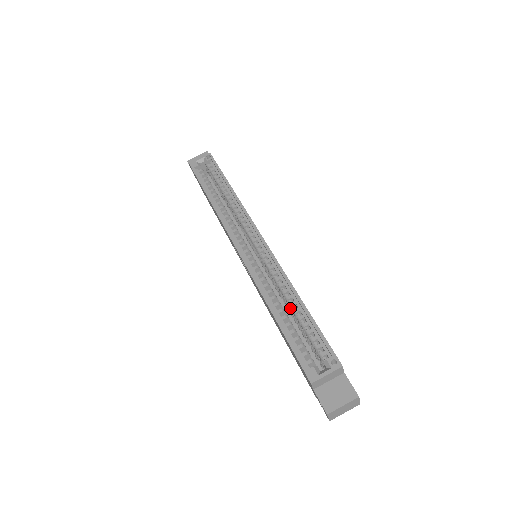
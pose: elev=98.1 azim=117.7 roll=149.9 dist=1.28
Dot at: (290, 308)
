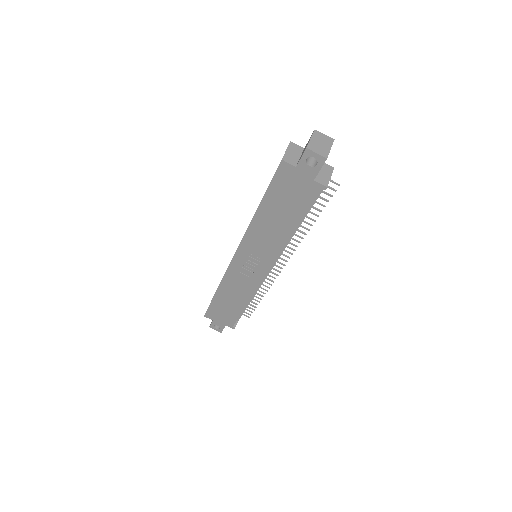
Dot at: occluded
